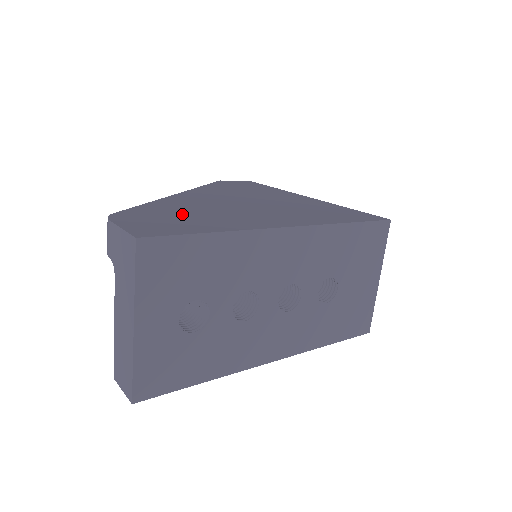
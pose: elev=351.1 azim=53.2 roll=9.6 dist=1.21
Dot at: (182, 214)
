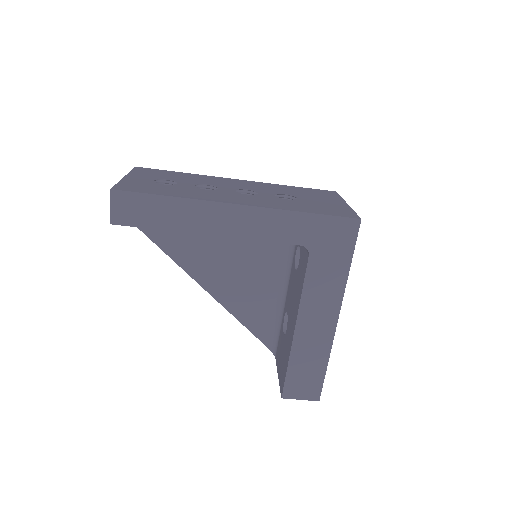
Dot at: occluded
